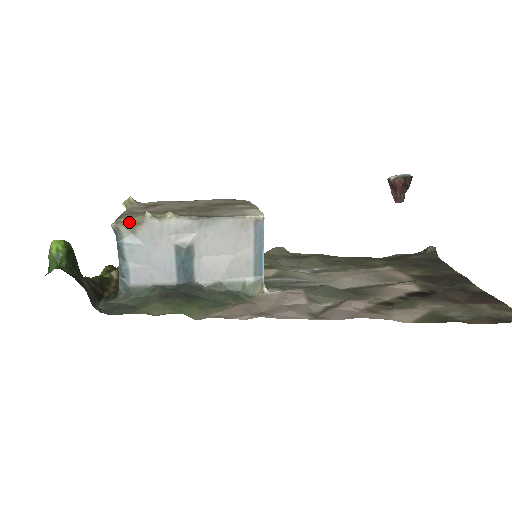
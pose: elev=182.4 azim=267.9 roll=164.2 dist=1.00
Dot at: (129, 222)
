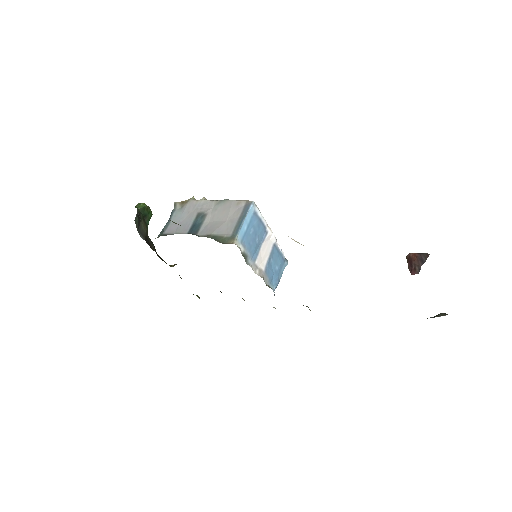
Dot at: (182, 201)
